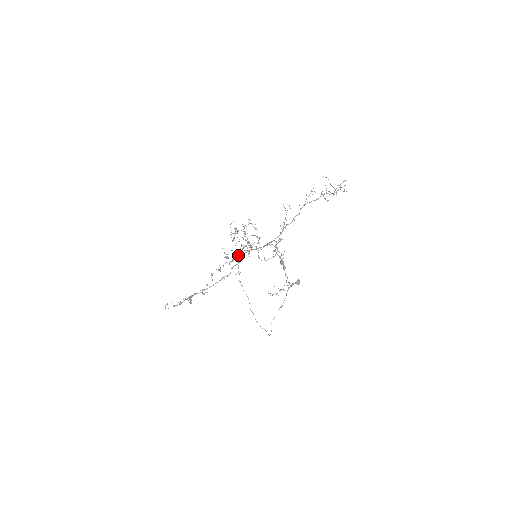
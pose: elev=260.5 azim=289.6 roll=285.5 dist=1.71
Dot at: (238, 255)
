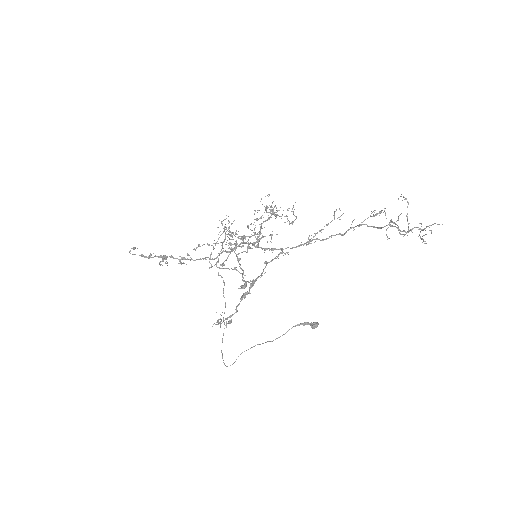
Dot at: occluded
